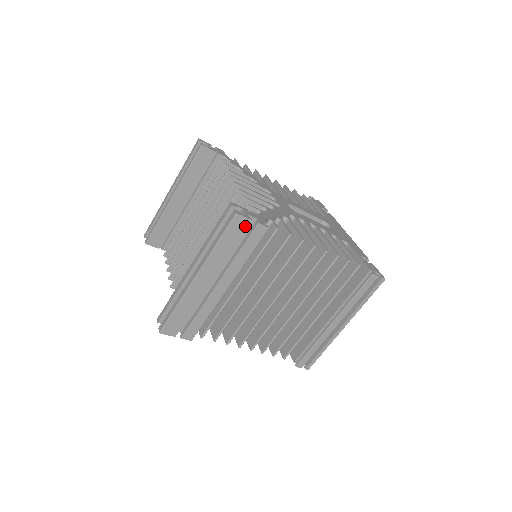
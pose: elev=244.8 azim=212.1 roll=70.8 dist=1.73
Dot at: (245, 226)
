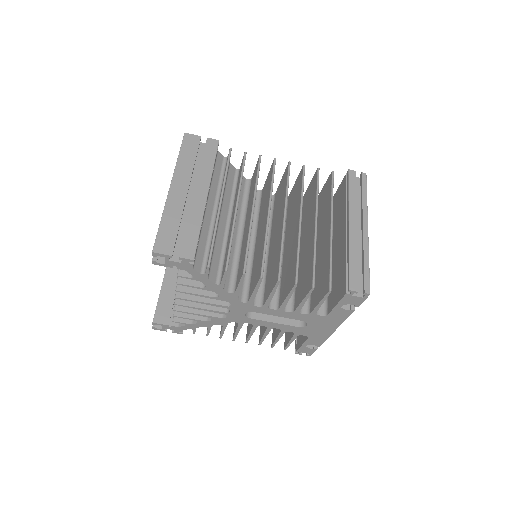
Dot at: (197, 141)
